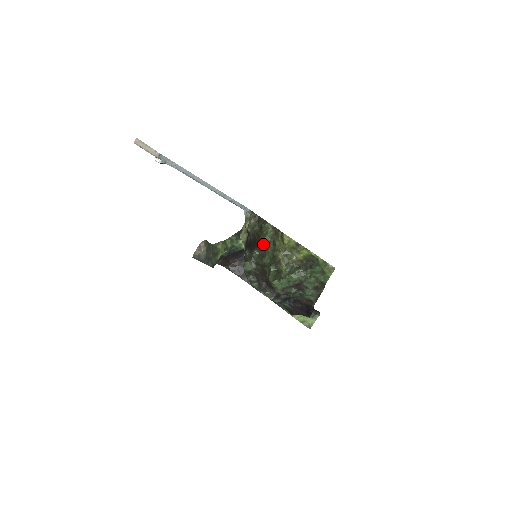
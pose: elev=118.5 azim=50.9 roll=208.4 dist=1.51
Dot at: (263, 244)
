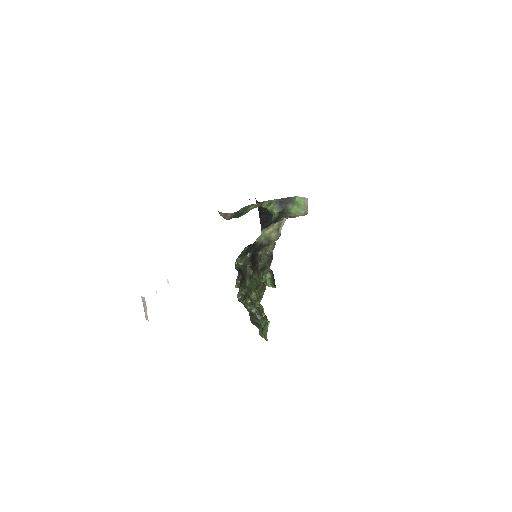
Dot at: (253, 276)
